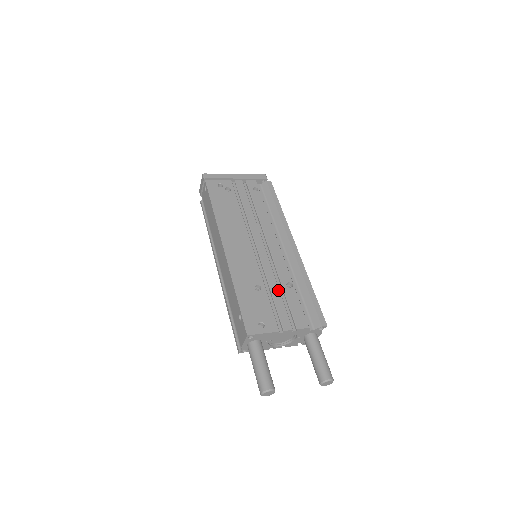
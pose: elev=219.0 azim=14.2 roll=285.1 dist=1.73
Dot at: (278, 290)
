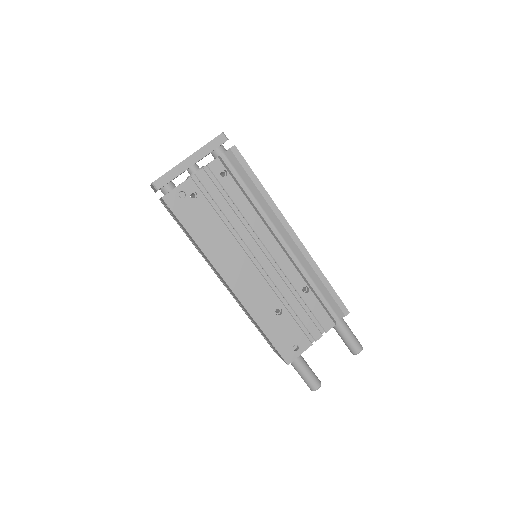
Dot at: (297, 303)
